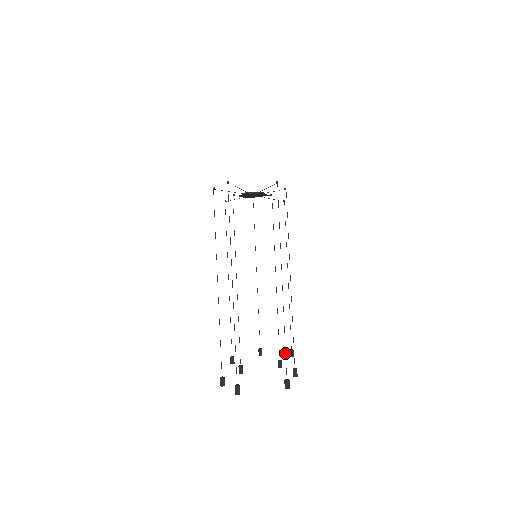
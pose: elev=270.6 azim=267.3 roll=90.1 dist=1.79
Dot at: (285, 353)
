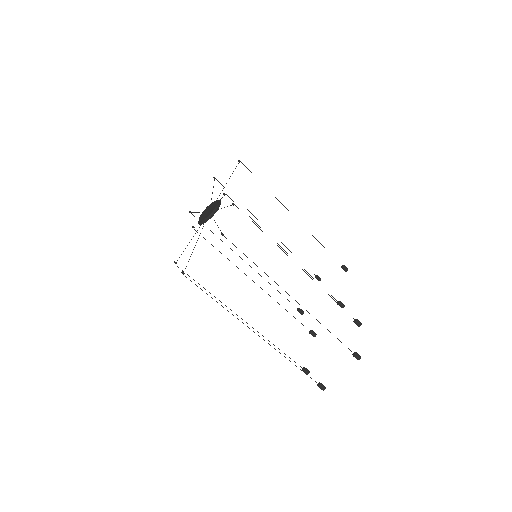
Dot at: occluded
